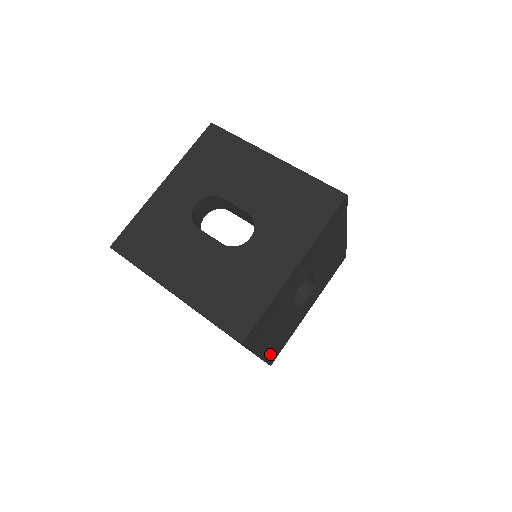
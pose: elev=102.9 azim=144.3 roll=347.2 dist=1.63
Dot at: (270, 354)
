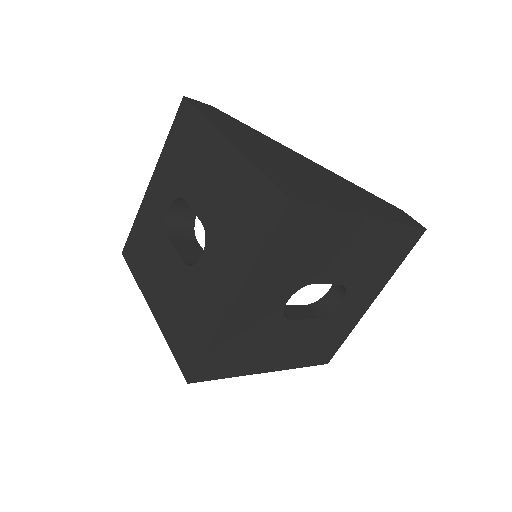
Dot at: (305, 360)
